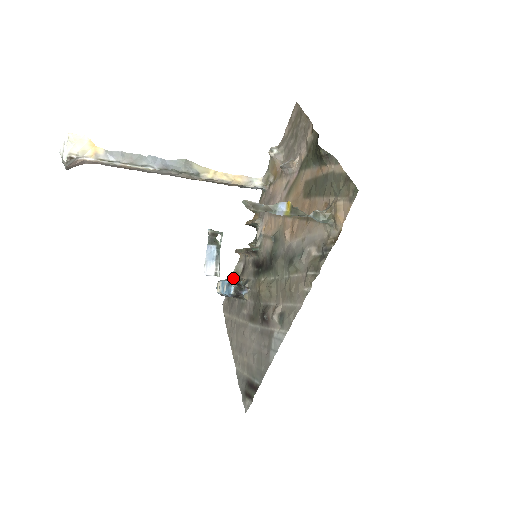
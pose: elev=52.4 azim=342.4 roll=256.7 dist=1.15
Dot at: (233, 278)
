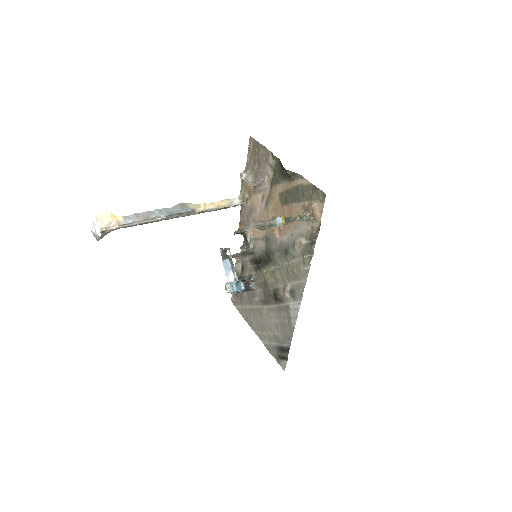
Dot at: occluded
